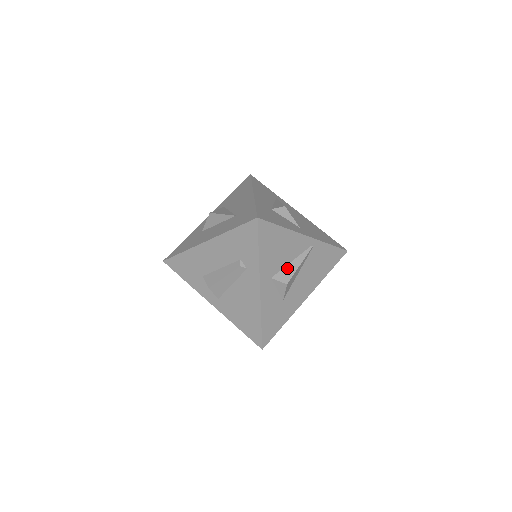
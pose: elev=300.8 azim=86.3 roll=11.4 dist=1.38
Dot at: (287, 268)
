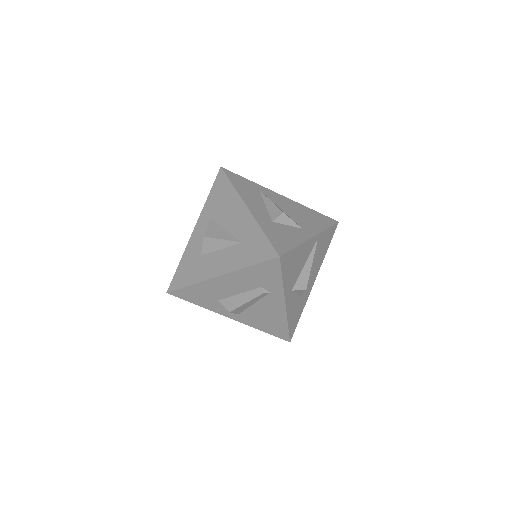
Dot at: (302, 274)
